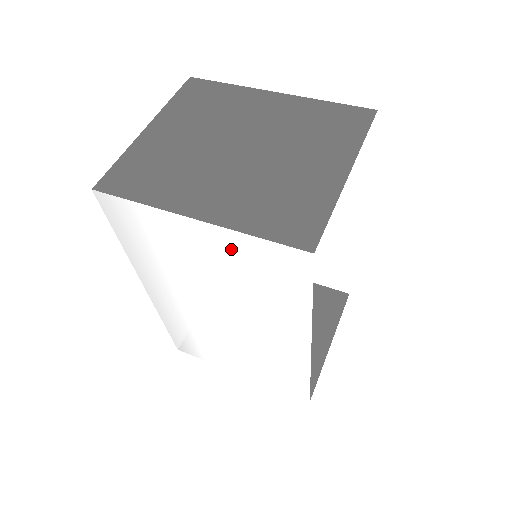
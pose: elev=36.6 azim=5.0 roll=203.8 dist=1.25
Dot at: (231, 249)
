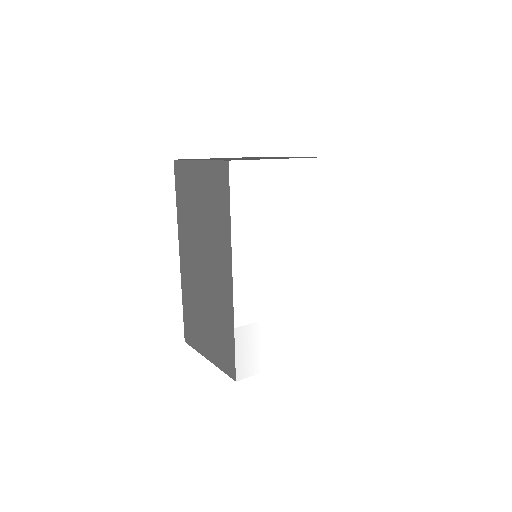
Dot at: (304, 176)
